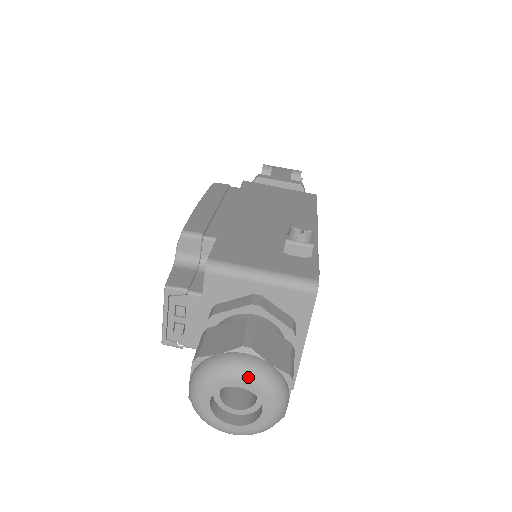
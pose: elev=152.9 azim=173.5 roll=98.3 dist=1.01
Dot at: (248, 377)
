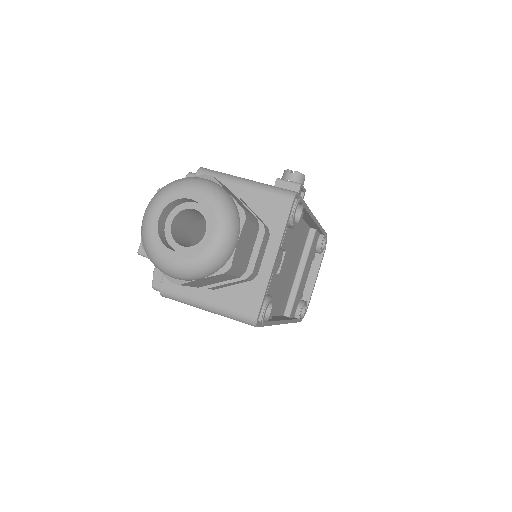
Dot at: (201, 188)
